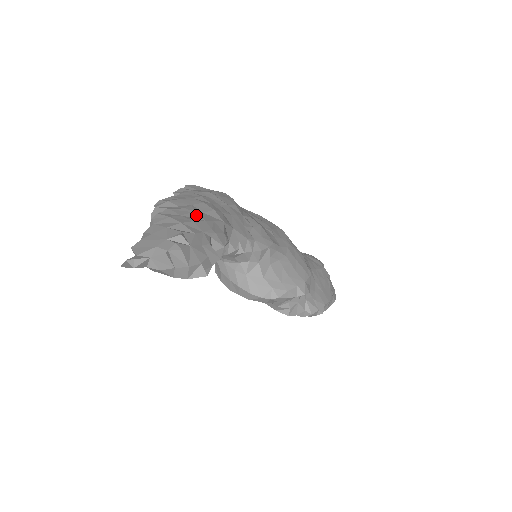
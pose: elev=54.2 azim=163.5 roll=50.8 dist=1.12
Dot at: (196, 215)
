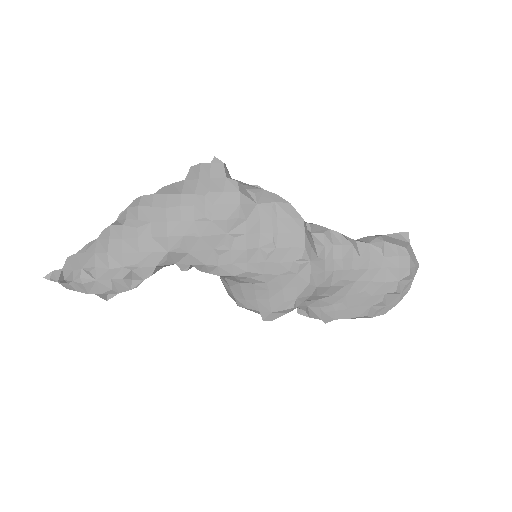
Dot at: (136, 242)
